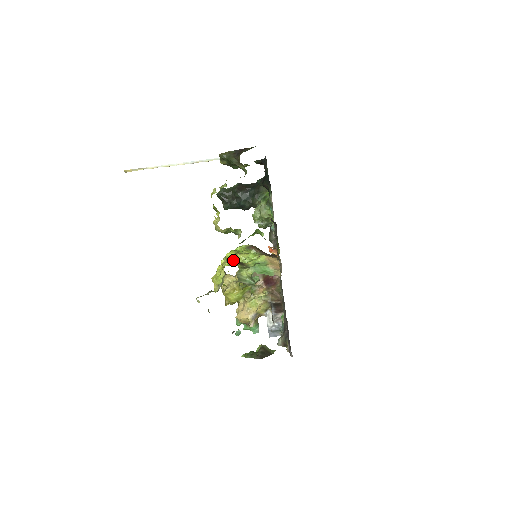
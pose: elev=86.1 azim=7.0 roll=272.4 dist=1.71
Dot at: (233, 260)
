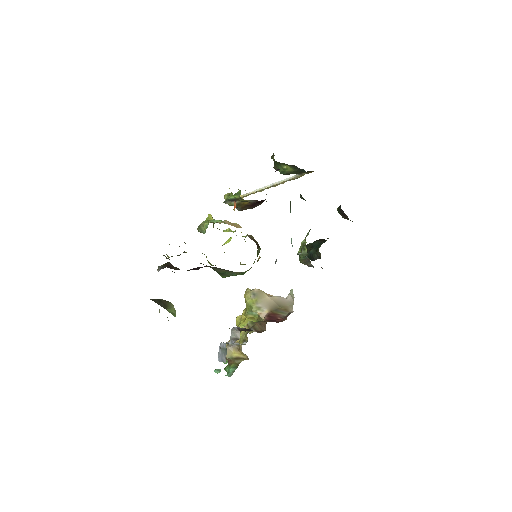
Dot at: (211, 216)
